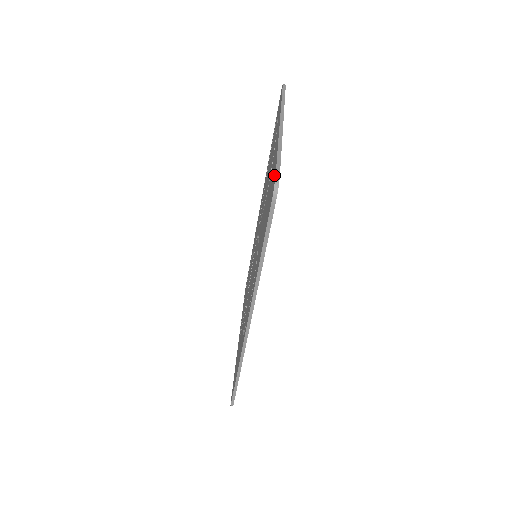
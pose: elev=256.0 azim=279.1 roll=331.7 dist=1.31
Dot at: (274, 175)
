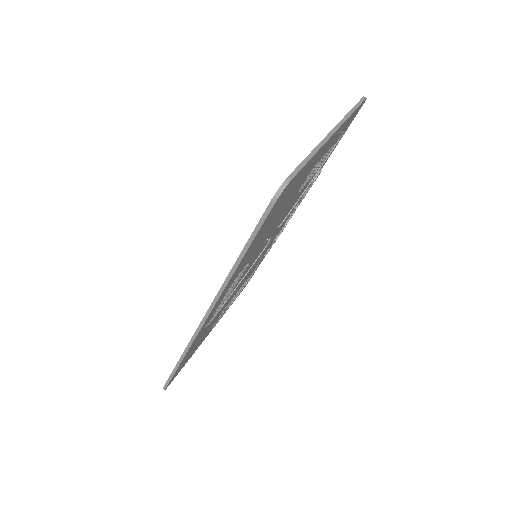
Dot at: occluded
